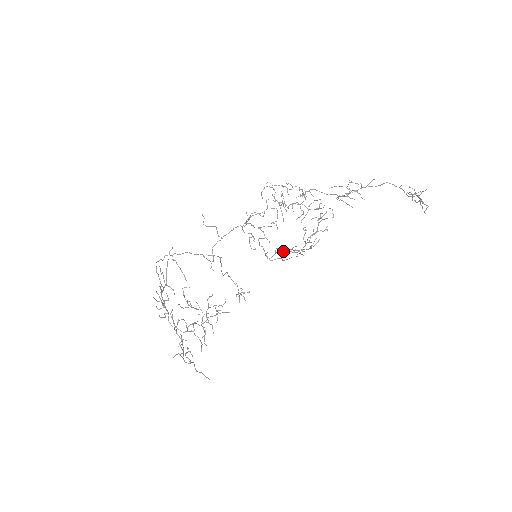
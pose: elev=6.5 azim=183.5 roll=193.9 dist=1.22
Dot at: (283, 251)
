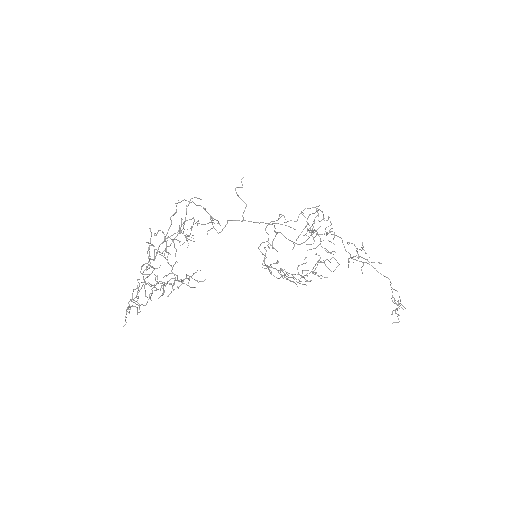
Dot at: (284, 275)
